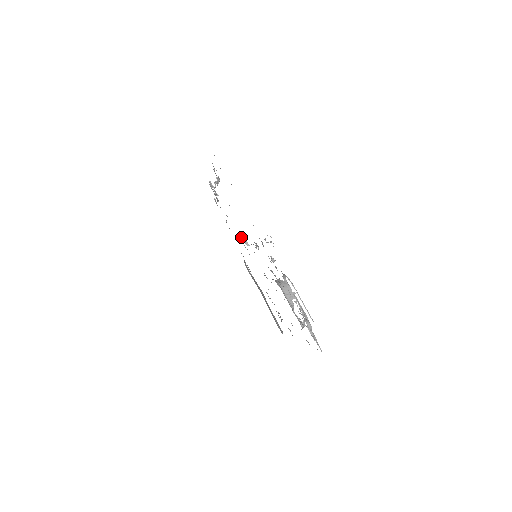
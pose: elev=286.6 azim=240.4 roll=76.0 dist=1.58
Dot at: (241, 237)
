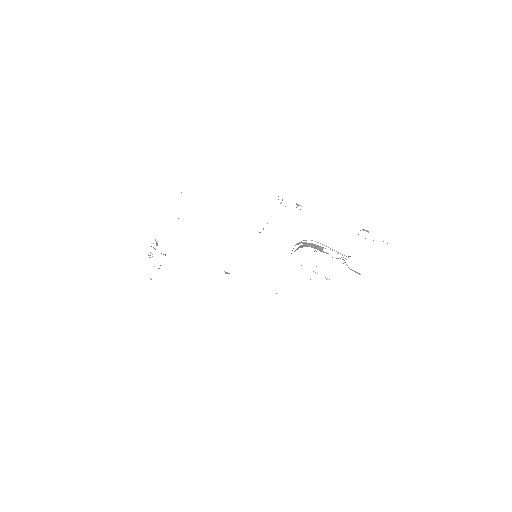
Dot at: occluded
